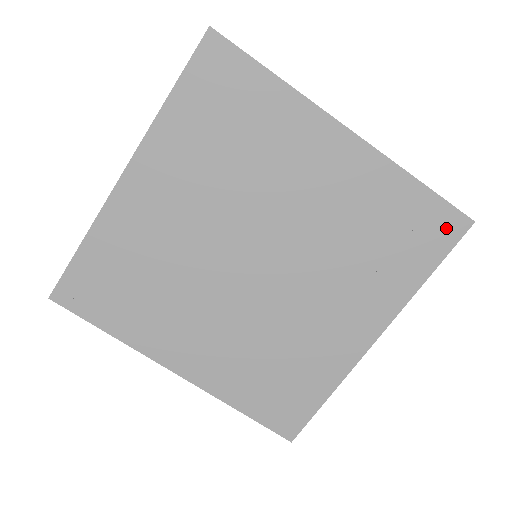
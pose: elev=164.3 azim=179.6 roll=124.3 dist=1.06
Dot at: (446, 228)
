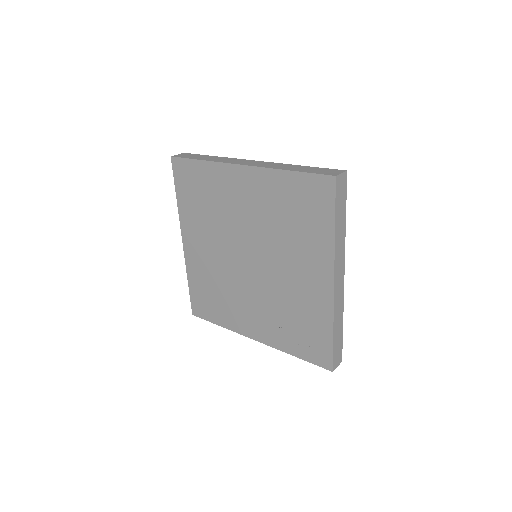
Dot at: (321, 357)
